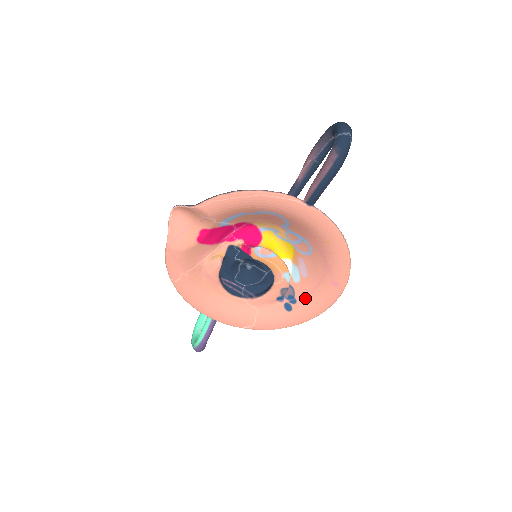
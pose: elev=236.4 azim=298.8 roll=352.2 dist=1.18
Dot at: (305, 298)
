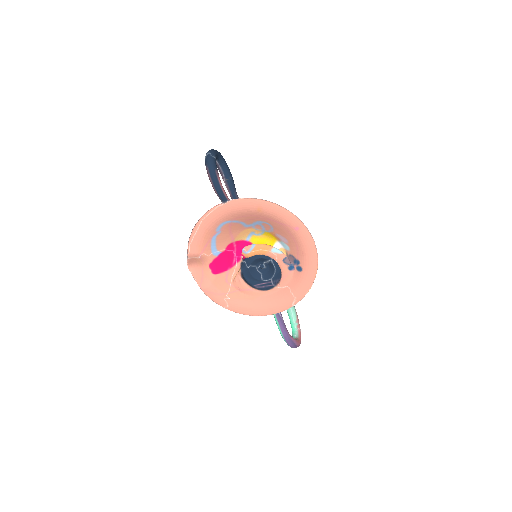
Dot at: (299, 254)
